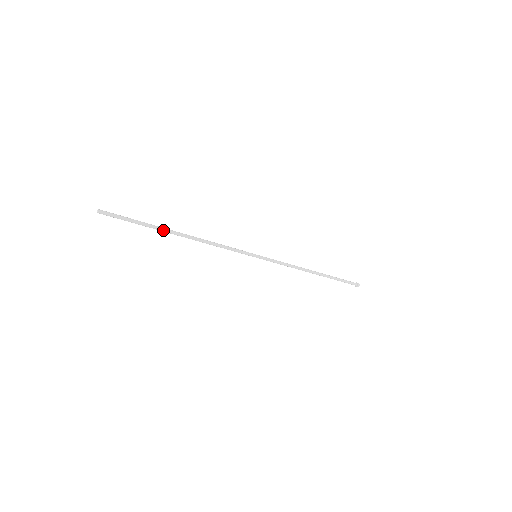
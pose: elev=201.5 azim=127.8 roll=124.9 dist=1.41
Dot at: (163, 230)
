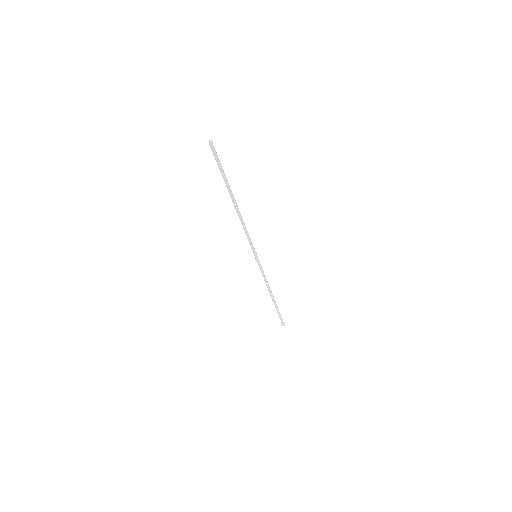
Dot at: (230, 190)
